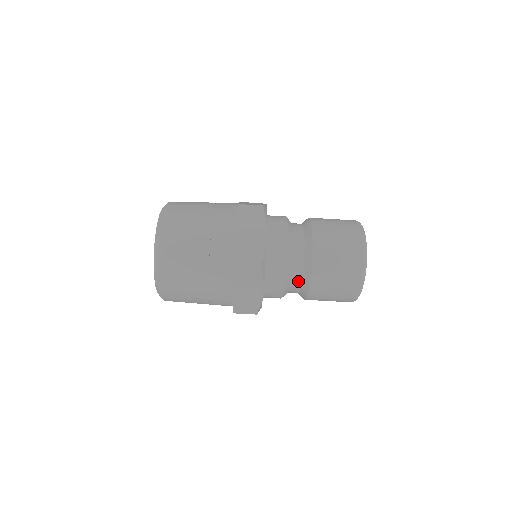
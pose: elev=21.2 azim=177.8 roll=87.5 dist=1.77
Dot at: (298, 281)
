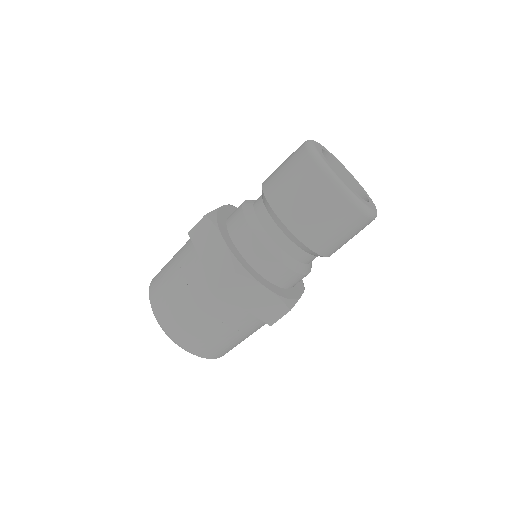
Dot at: (295, 250)
